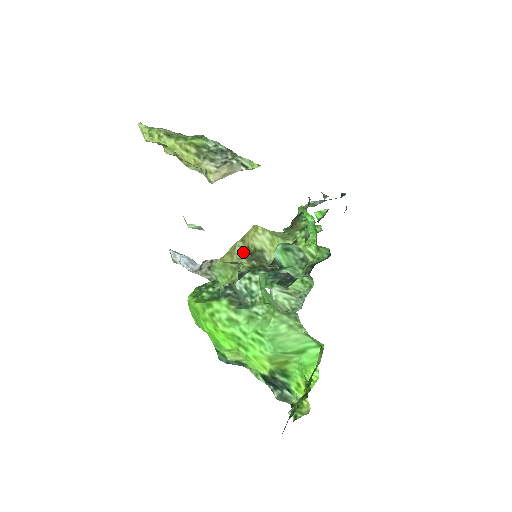
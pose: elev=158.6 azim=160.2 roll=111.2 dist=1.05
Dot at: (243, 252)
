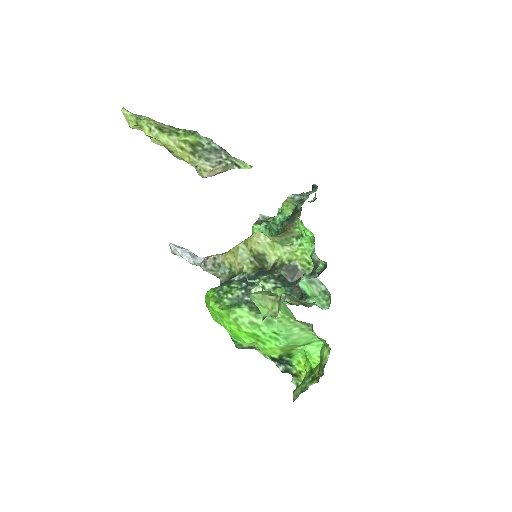
Dot at: (246, 254)
